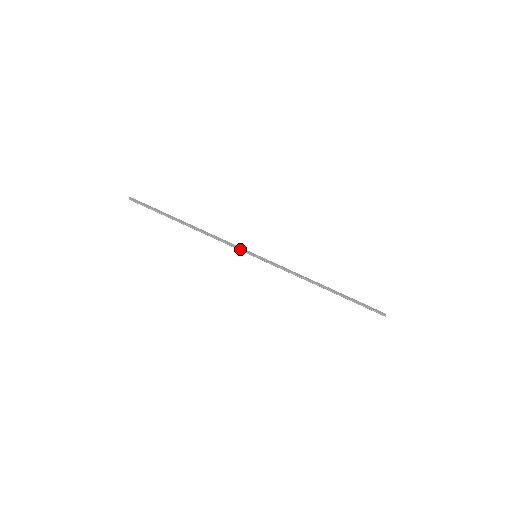
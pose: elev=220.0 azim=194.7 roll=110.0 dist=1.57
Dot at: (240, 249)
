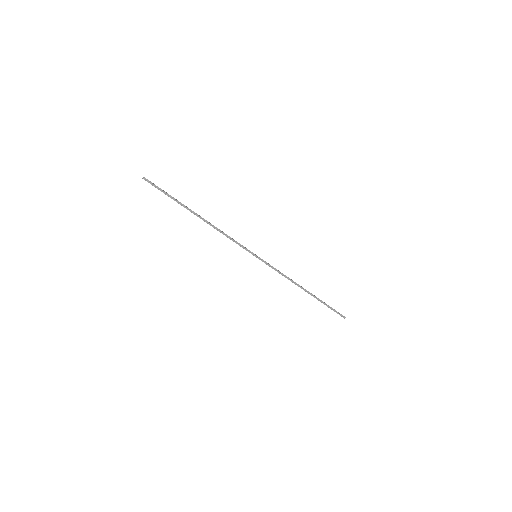
Dot at: (244, 247)
